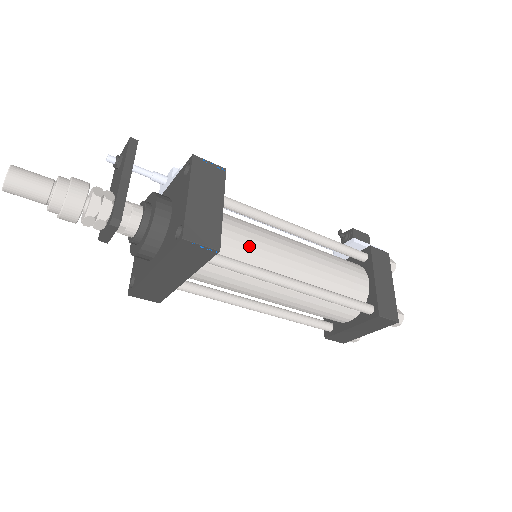
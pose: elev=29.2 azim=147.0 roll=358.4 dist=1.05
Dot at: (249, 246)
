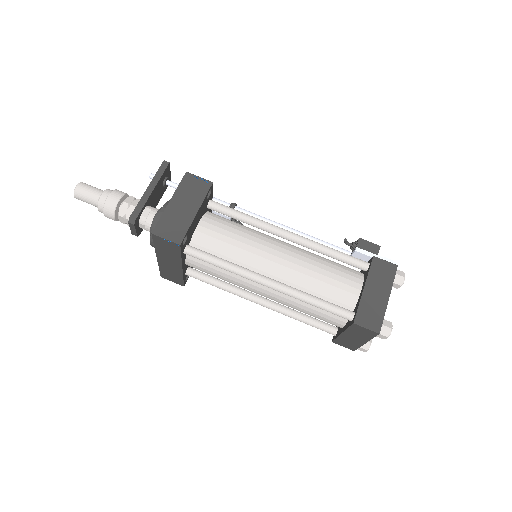
Dot at: (230, 245)
